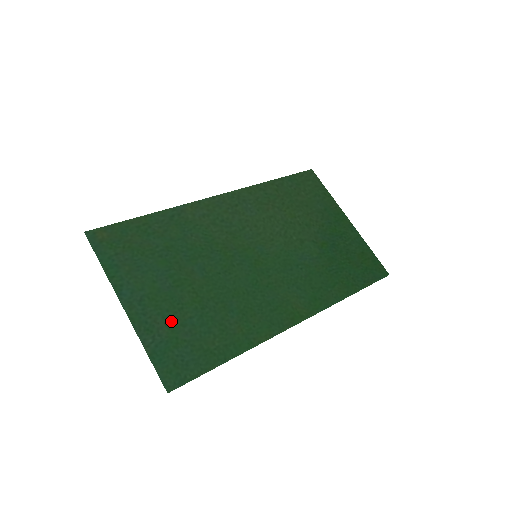
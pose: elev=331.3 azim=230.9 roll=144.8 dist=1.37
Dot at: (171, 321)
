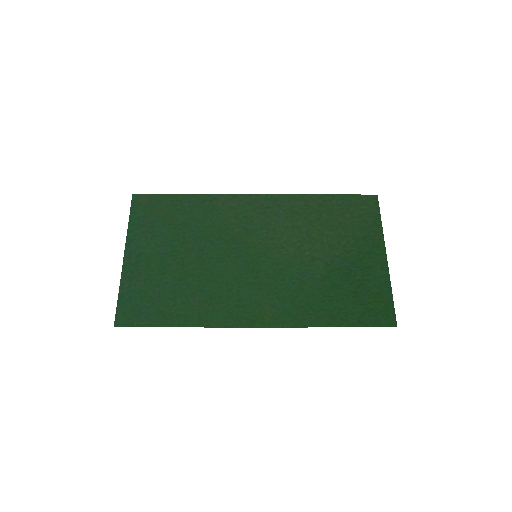
Dot at: (150, 279)
